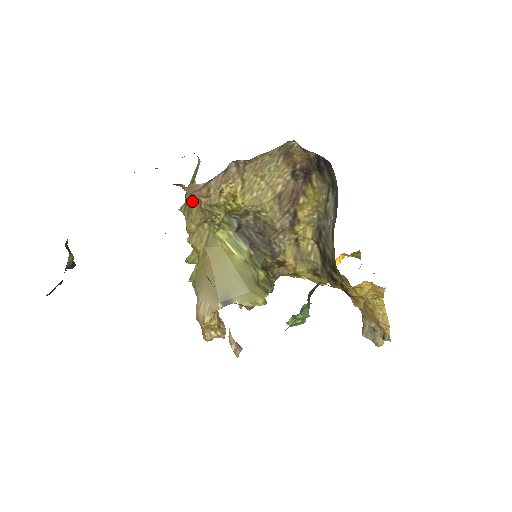
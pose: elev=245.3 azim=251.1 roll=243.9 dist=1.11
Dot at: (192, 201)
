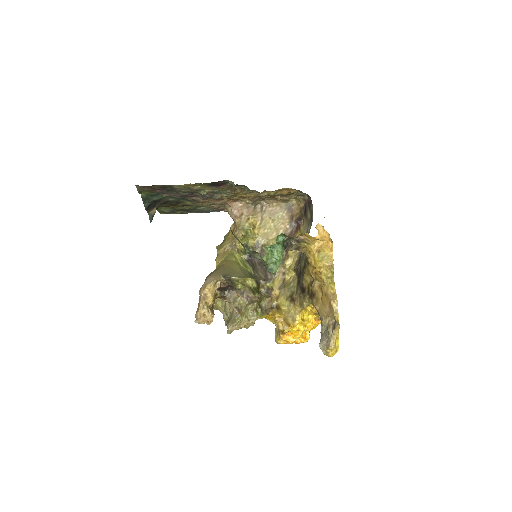
Dot at: (228, 236)
